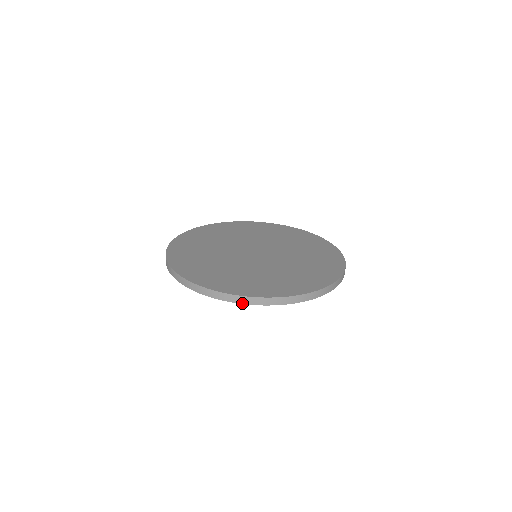
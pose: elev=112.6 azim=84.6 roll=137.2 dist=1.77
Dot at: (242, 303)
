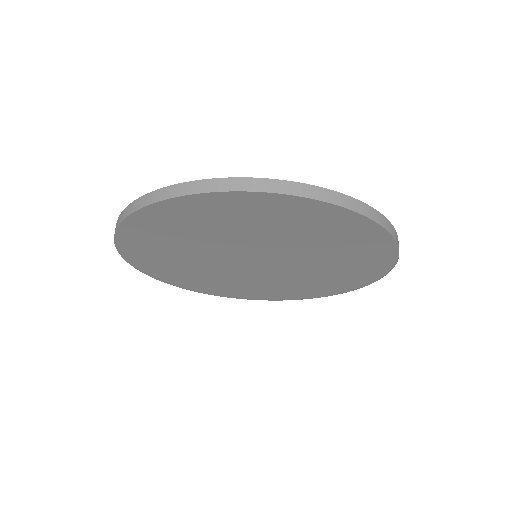
Dot at: (242, 190)
